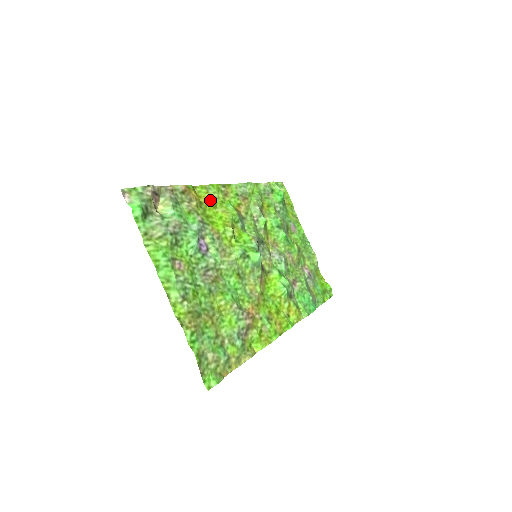
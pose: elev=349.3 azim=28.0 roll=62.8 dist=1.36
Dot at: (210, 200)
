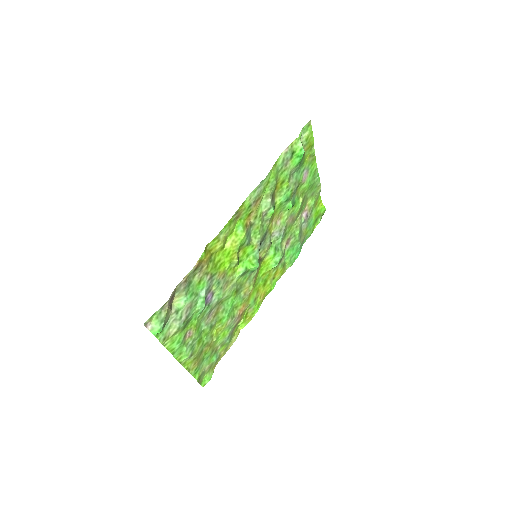
Dot at: (220, 246)
